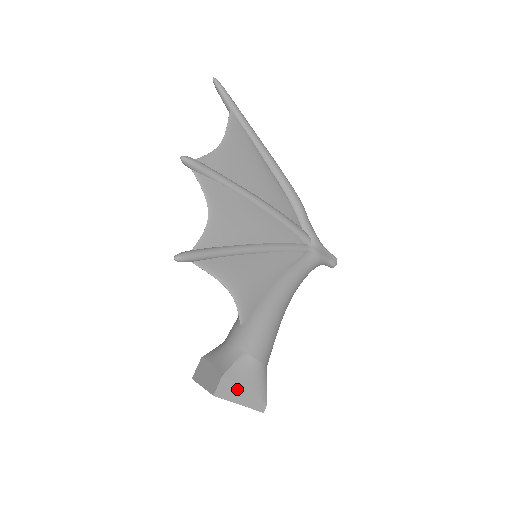
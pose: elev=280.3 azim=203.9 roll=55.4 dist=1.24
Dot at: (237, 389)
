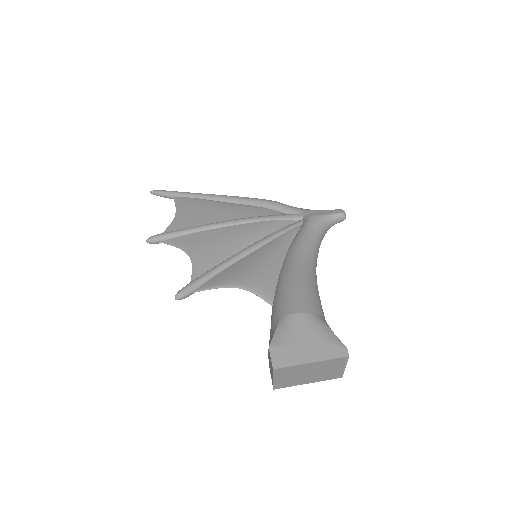
Dot at: (296, 350)
